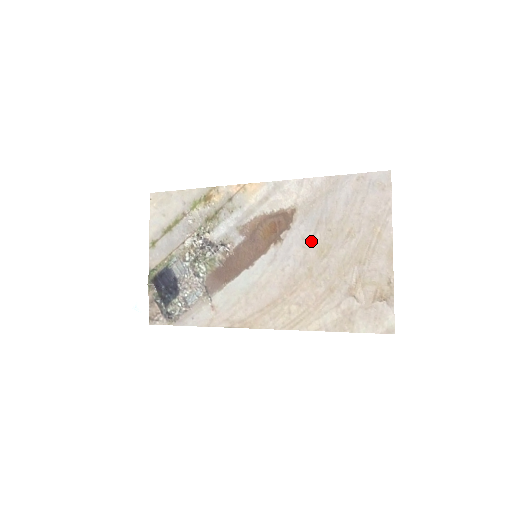
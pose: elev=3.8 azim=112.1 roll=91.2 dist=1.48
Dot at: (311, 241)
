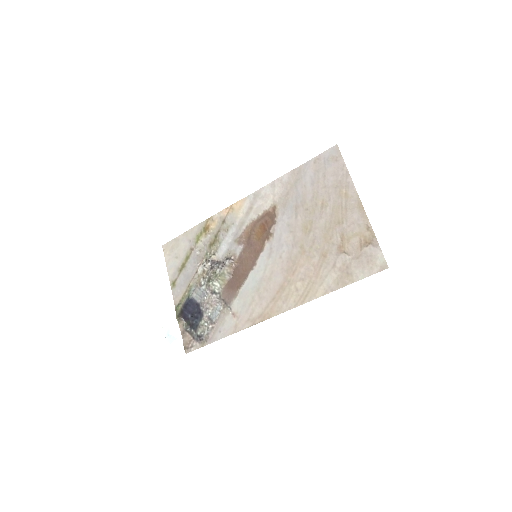
Dot at: (295, 224)
